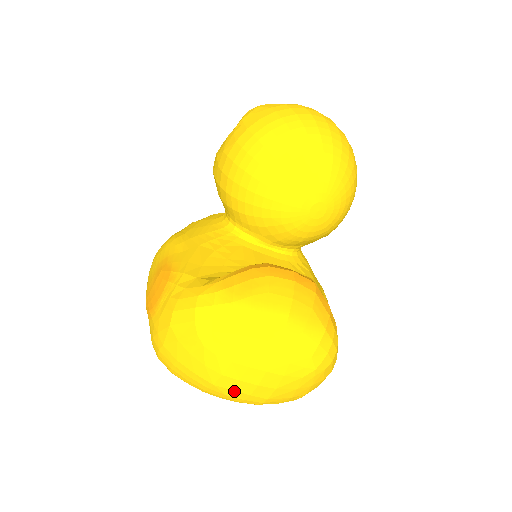
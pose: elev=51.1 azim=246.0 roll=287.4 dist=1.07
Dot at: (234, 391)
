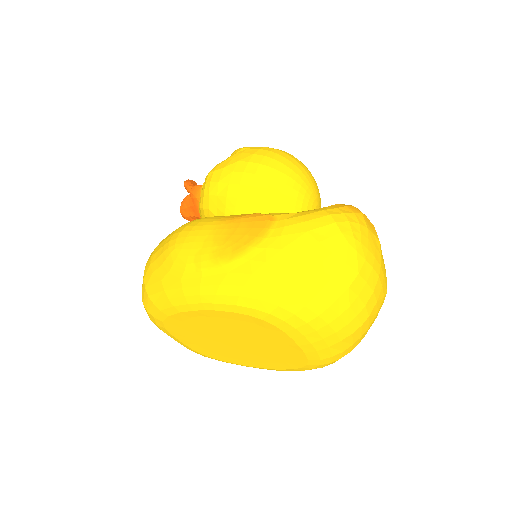
Dot at: (358, 298)
